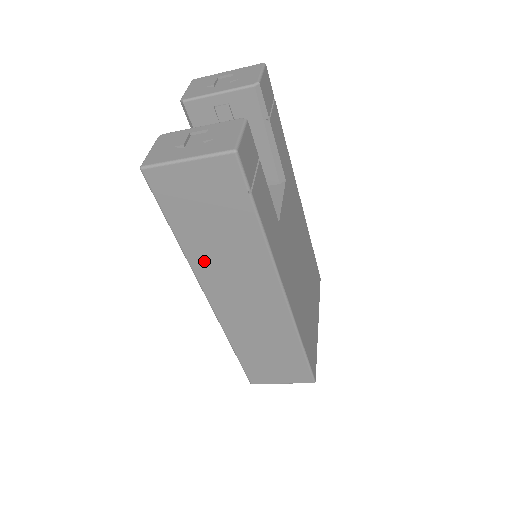
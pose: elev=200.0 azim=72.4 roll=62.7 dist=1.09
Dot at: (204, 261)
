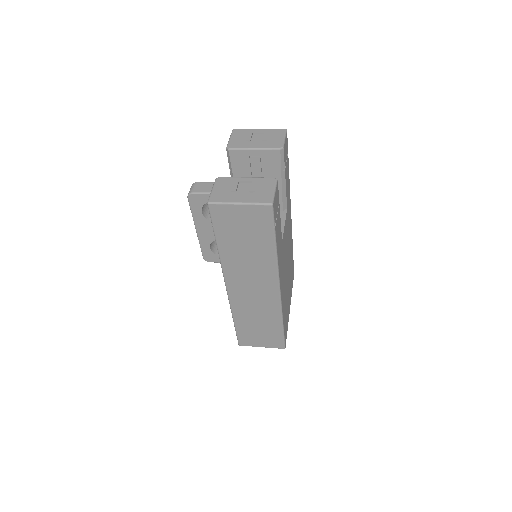
Dot at: (232, 262)
